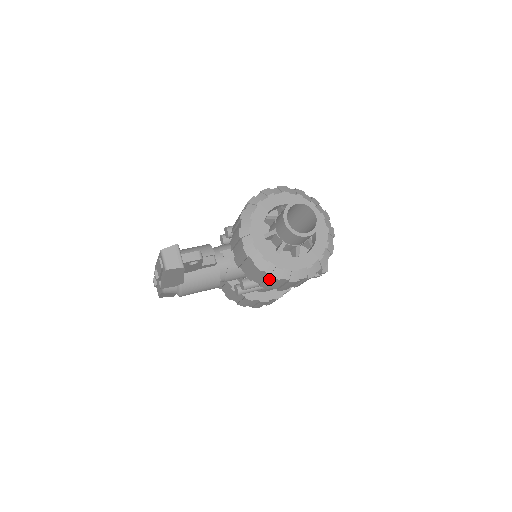
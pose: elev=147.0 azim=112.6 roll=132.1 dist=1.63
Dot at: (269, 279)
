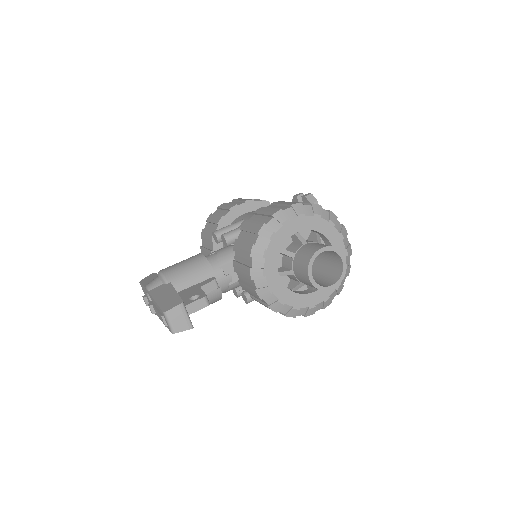
Dot at: (282, 314)
